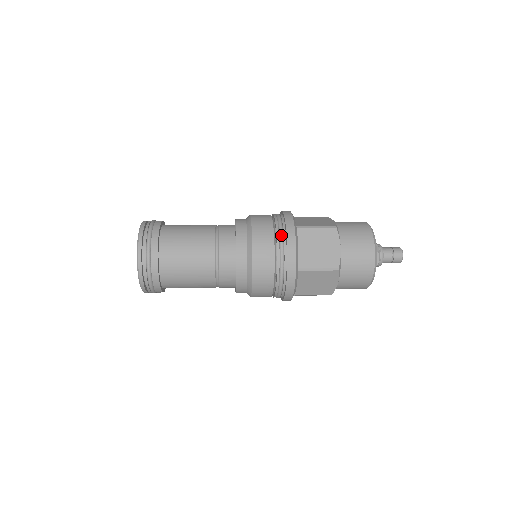
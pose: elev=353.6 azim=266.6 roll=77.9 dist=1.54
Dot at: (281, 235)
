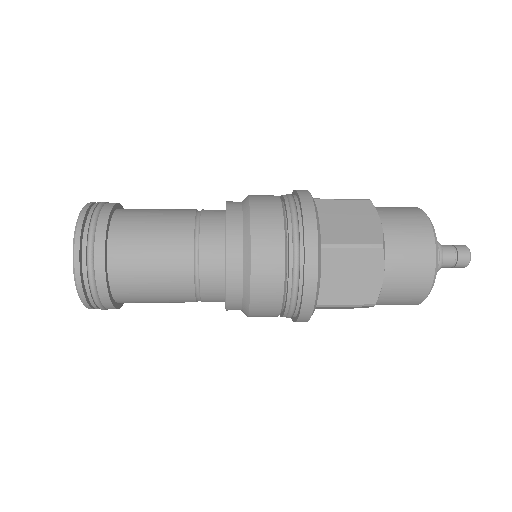
Dot at: (296, 264)
